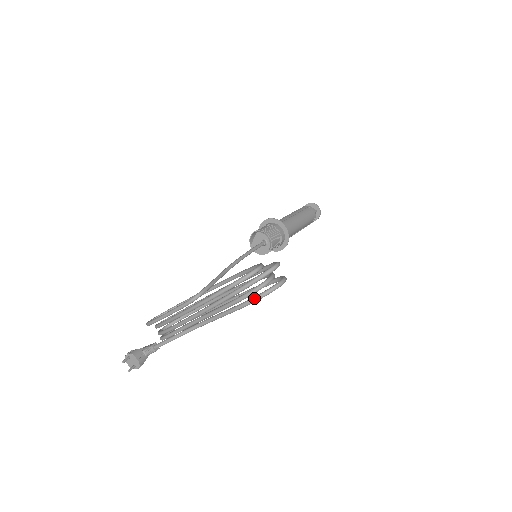
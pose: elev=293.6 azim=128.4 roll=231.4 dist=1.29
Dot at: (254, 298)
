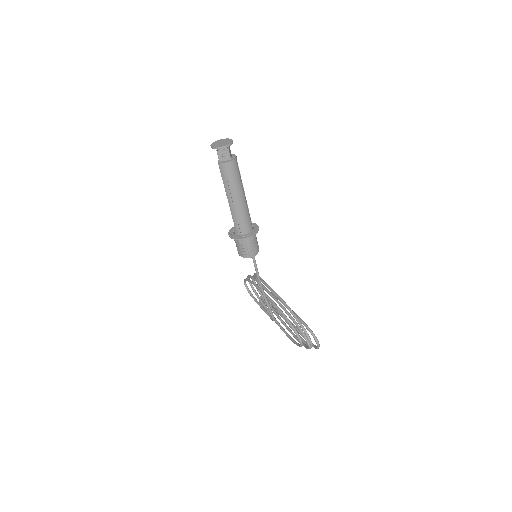
Dot at: occluded
